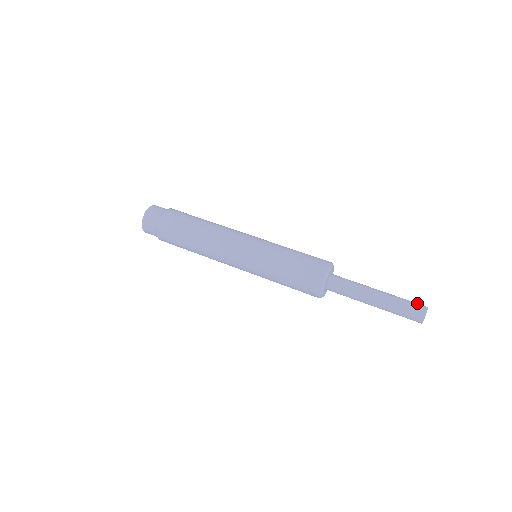
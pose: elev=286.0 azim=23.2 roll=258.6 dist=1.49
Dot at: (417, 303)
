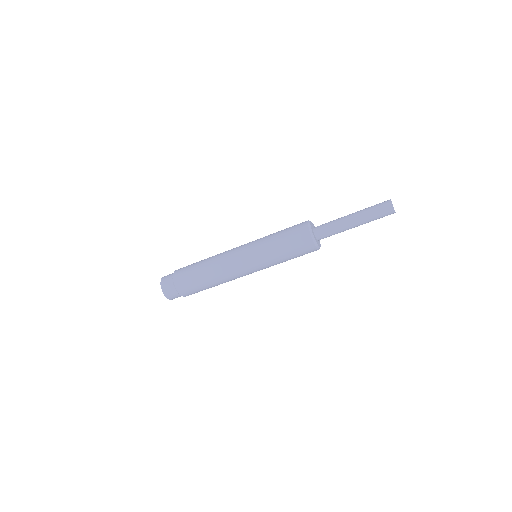
Dot at: (382, 202)
